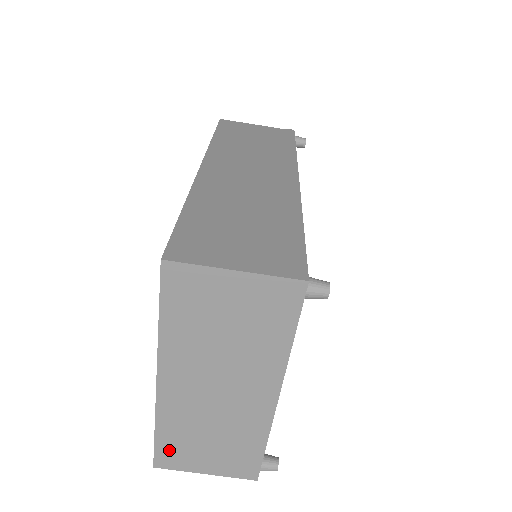
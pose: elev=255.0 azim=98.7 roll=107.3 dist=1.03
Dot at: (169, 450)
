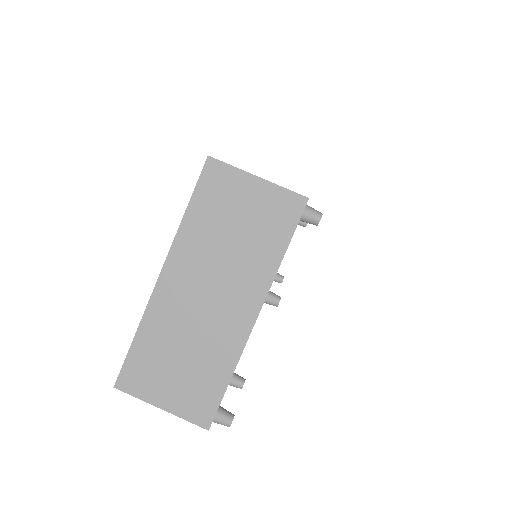
Dot at: (138, 365)
